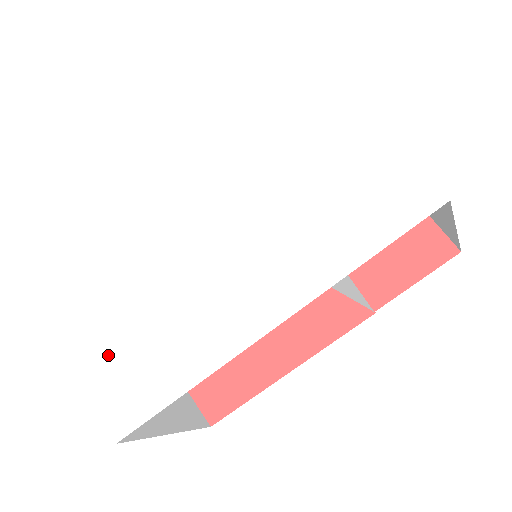
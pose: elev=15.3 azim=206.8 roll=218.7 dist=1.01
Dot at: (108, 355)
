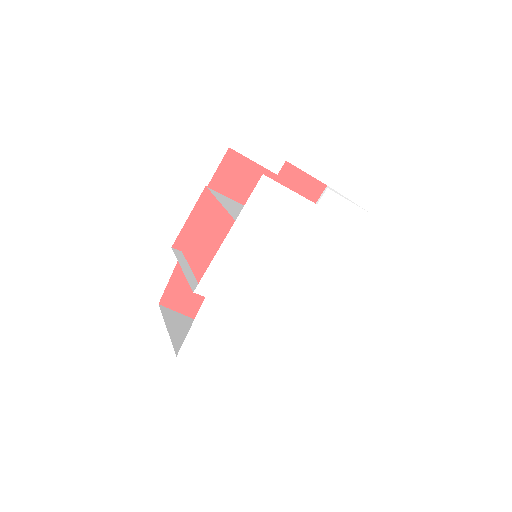
Dot at: (238, 356)
